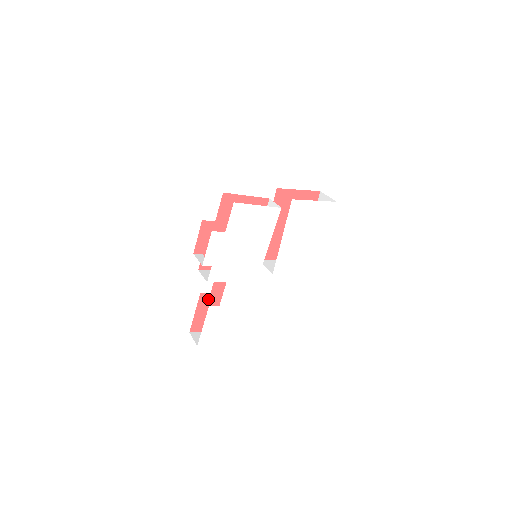
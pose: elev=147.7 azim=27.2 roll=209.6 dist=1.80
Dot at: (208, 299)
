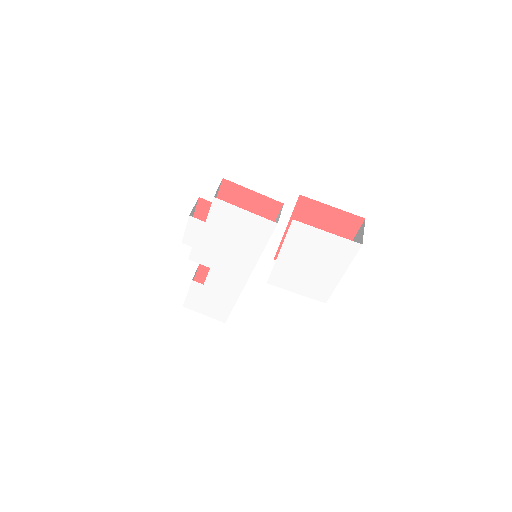
Dot at: occluded
